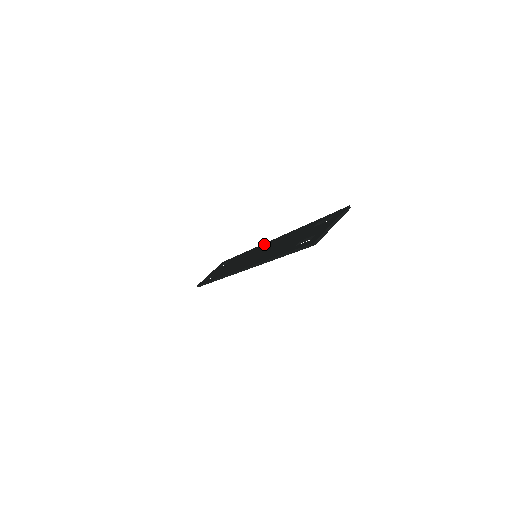
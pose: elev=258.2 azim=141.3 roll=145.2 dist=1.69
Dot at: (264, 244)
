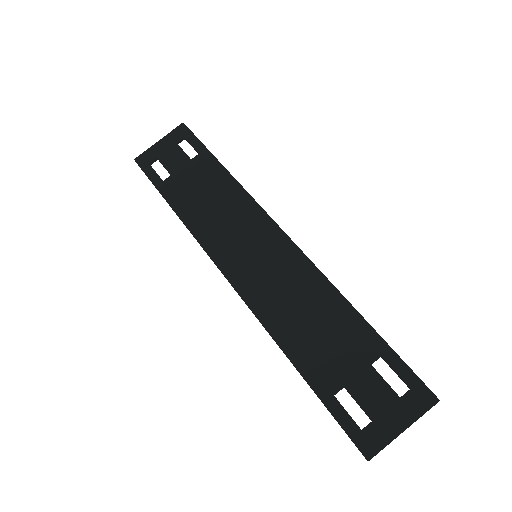
Dot at: (273, 227)
